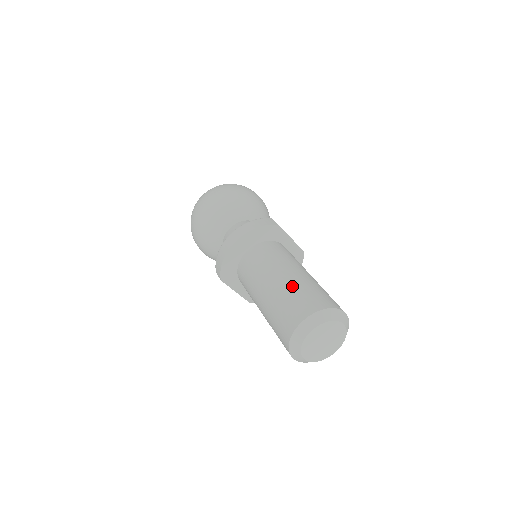
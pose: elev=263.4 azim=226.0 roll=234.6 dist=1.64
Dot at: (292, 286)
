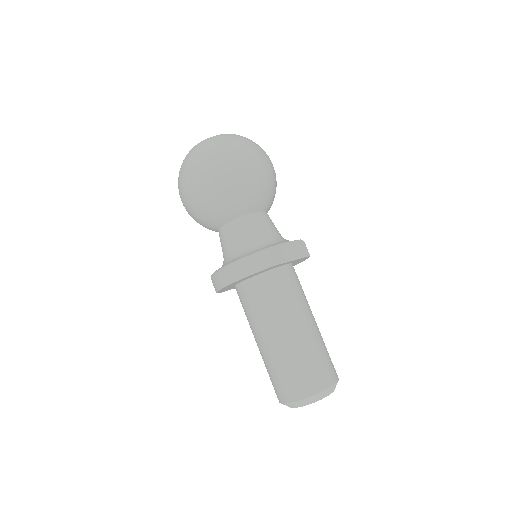
Dot at: (284, 358)
